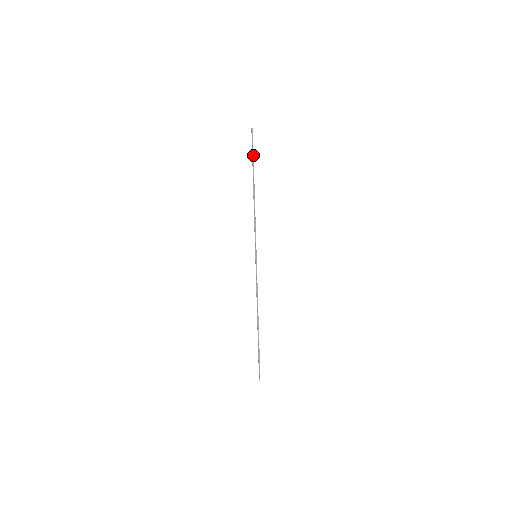
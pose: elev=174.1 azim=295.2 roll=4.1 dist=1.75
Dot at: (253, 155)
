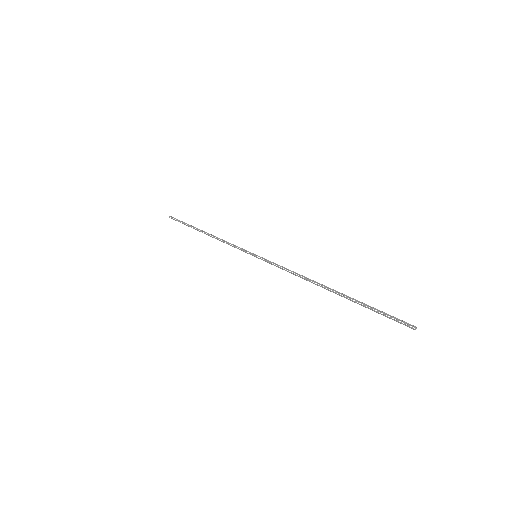
Dot at: (184, 222)
